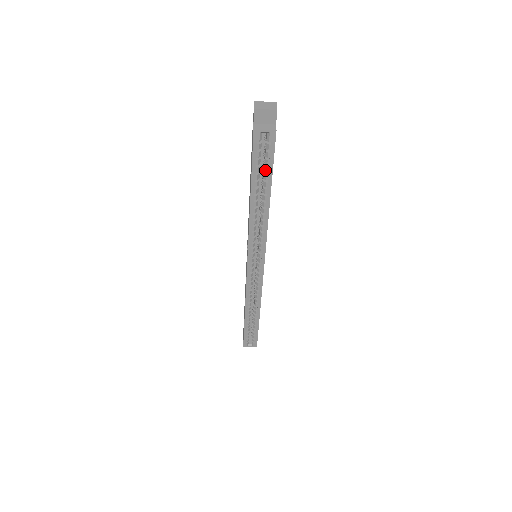
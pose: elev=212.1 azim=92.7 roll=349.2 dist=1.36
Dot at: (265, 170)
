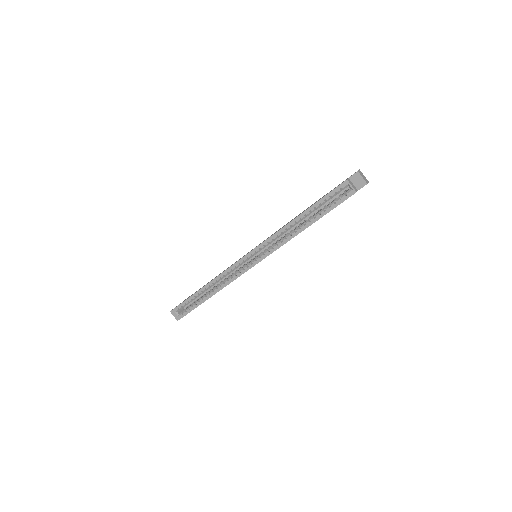
Dot at: (326, 207)
